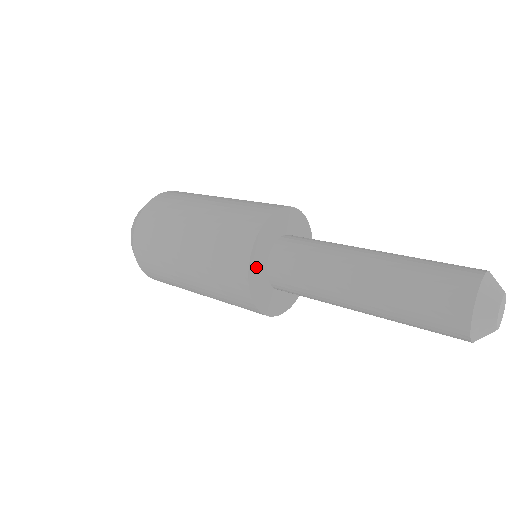
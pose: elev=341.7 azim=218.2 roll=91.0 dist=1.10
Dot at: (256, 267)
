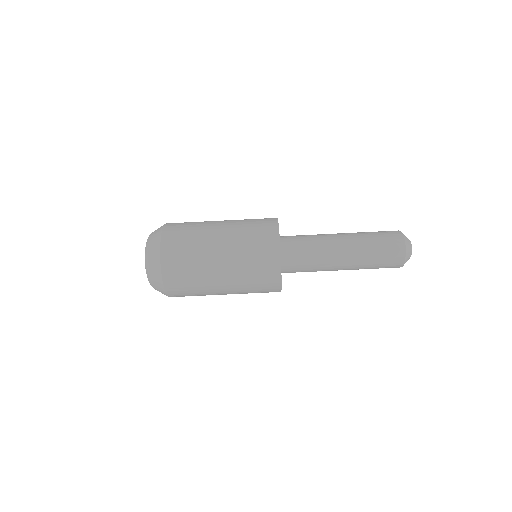
Dot at: occluded
